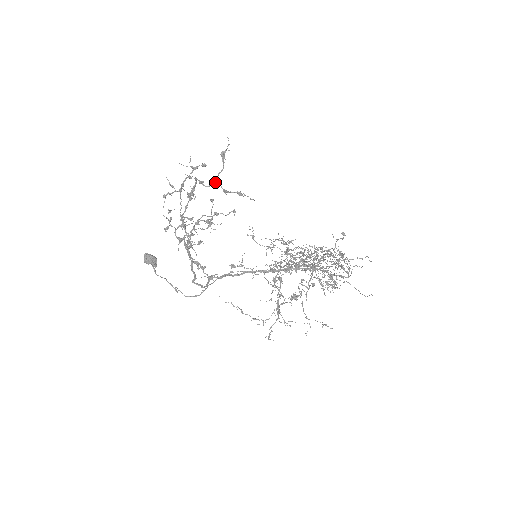
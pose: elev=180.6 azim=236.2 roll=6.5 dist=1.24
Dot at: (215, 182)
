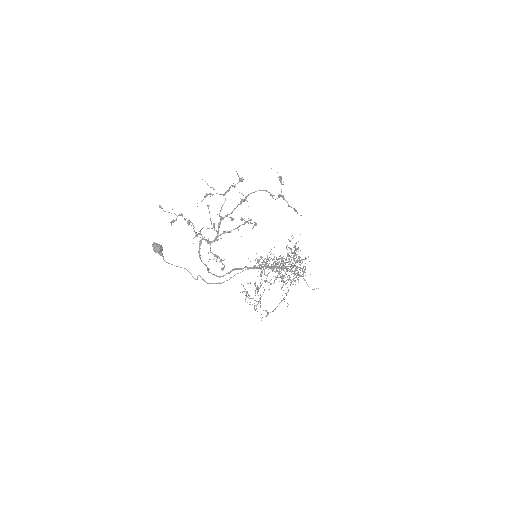
Dot at: (279, 197)
